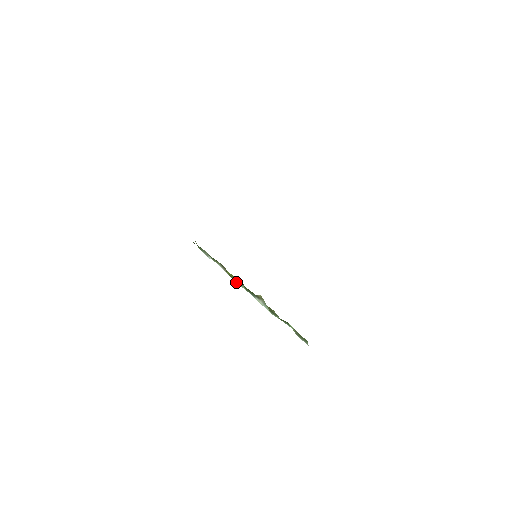
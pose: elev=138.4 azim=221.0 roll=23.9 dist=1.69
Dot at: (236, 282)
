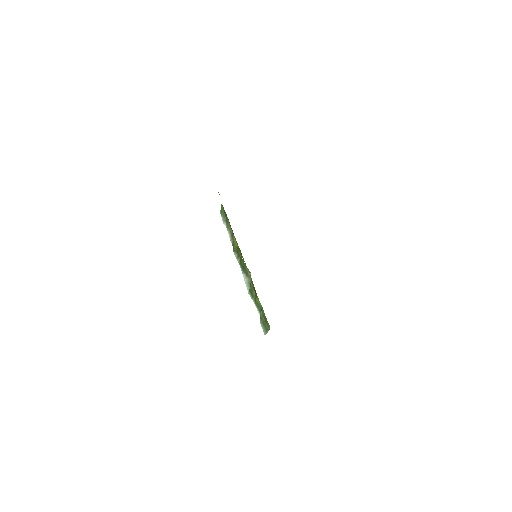
Dot at: (235, 253)
